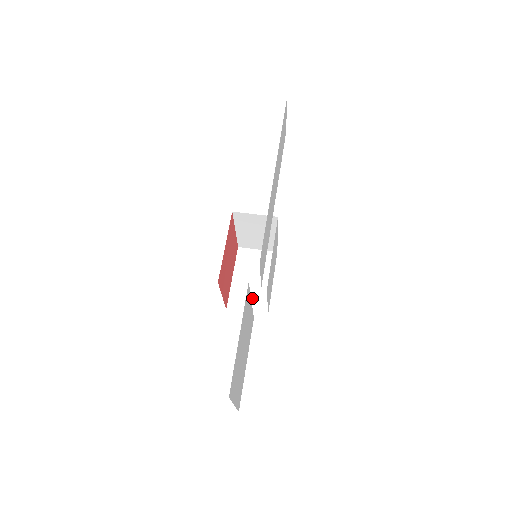
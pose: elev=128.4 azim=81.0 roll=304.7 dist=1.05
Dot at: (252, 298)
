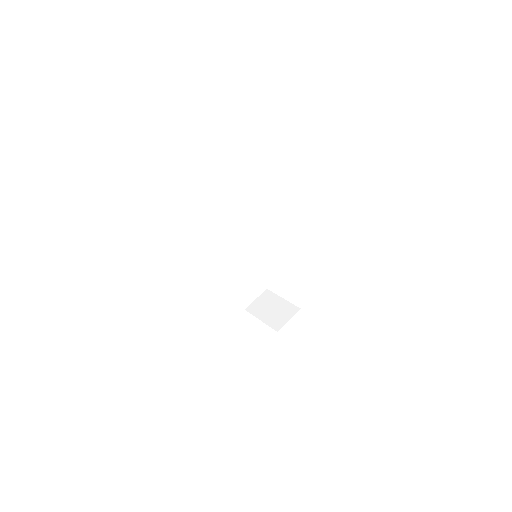
Dot at: (283, 314)
